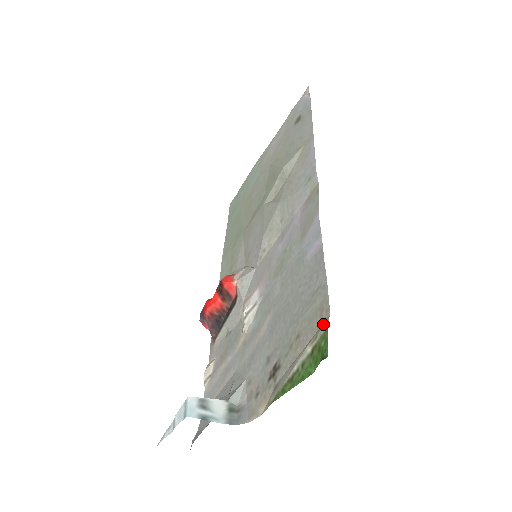
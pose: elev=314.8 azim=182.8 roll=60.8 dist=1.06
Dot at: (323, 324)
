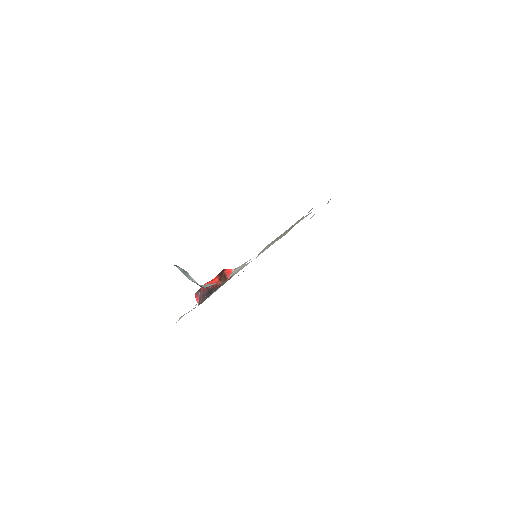
Dot at: occluded
